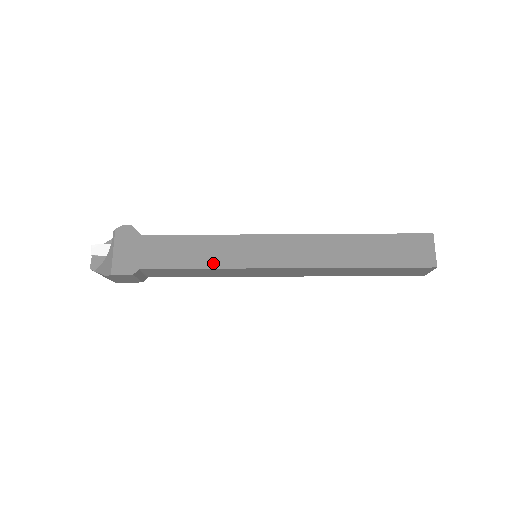
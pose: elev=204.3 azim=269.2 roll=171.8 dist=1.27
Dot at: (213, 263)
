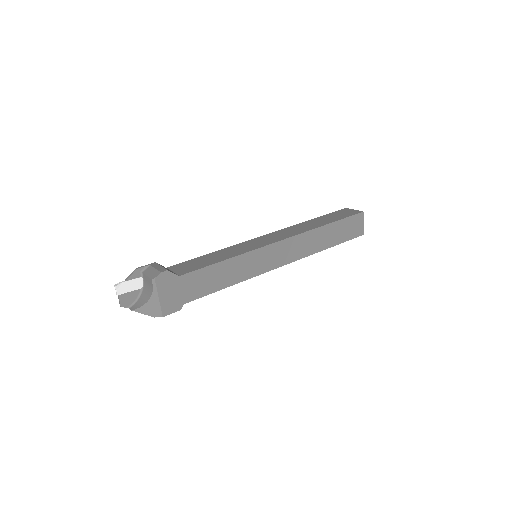
Dot at: (237, 279)
